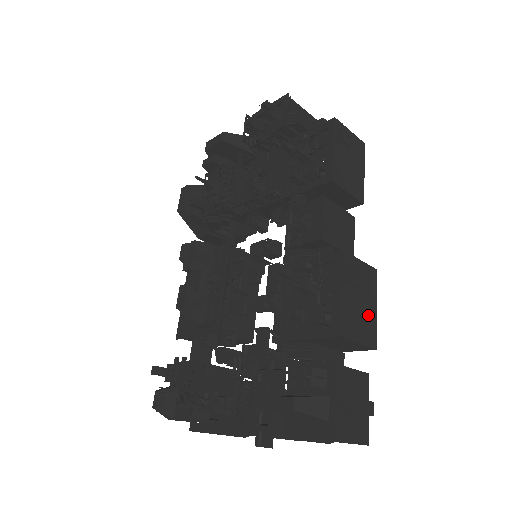
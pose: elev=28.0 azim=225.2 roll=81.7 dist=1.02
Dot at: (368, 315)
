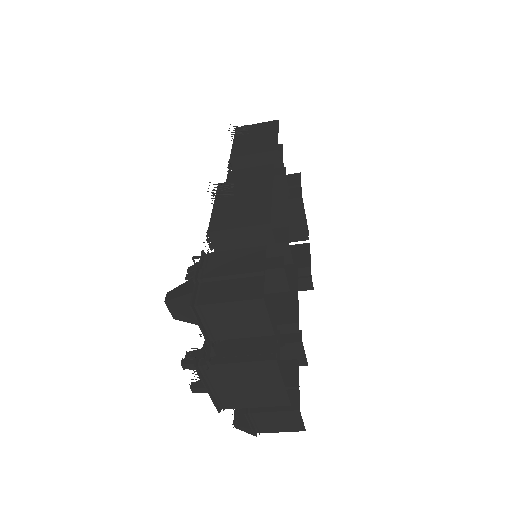
Dot at: (255, 206)
